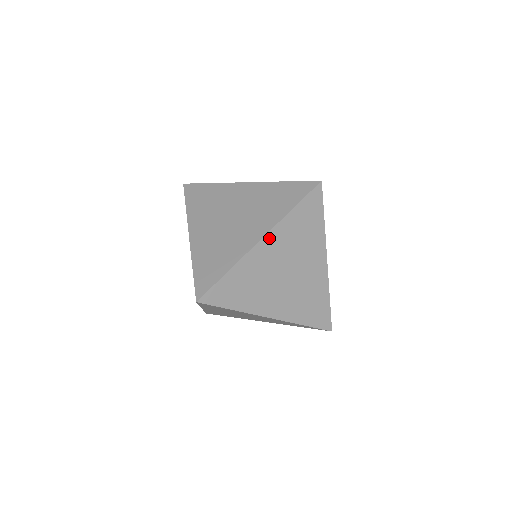
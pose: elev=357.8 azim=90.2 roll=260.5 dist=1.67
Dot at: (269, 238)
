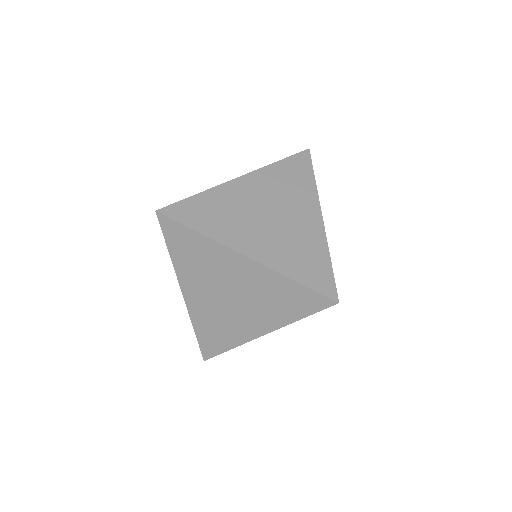
Dot at: occluded
